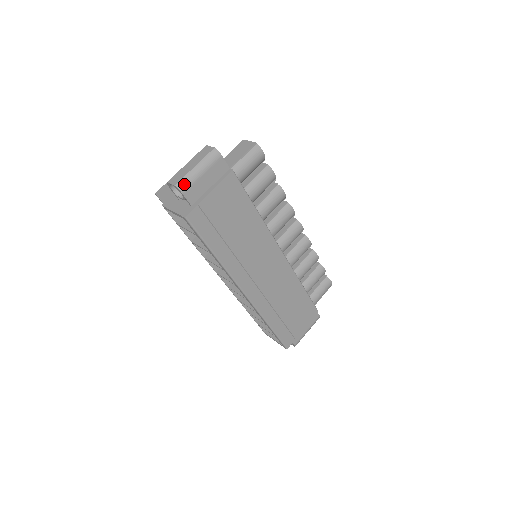
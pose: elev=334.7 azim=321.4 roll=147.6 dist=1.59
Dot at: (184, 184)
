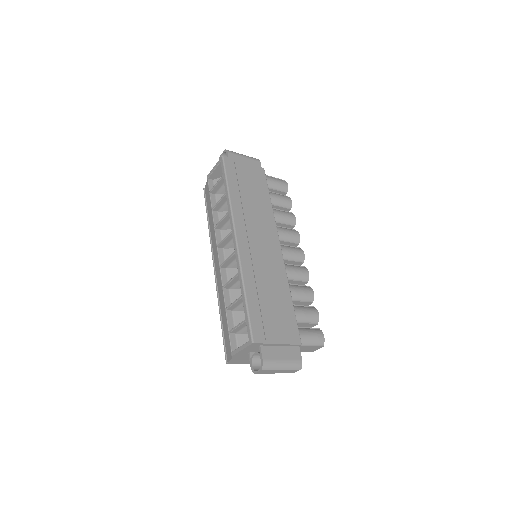
Dot at: (231, 151)
